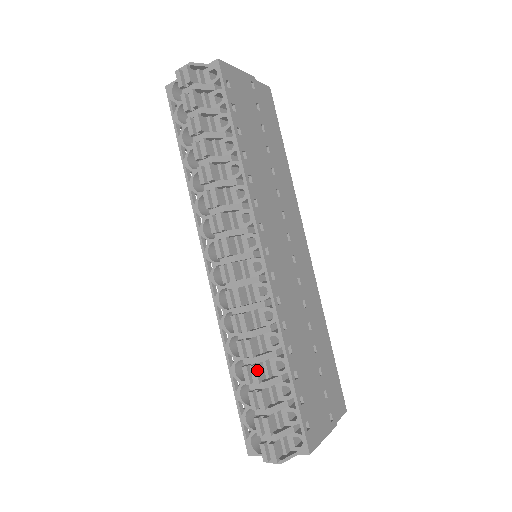
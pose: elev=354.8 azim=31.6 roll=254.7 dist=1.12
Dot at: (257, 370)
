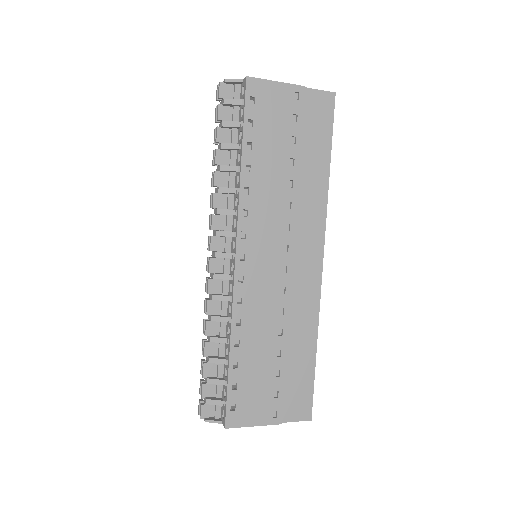
Dot at: (206, 346)
